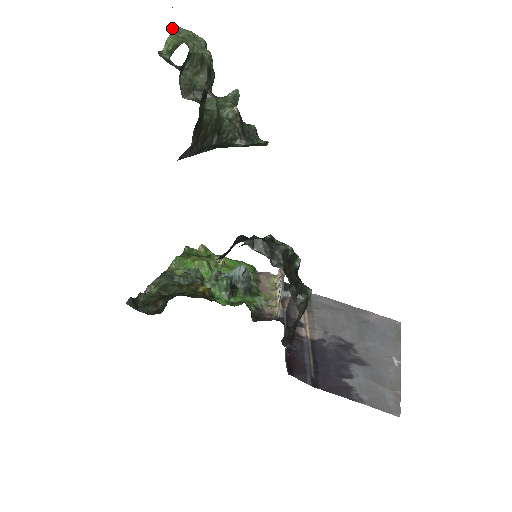
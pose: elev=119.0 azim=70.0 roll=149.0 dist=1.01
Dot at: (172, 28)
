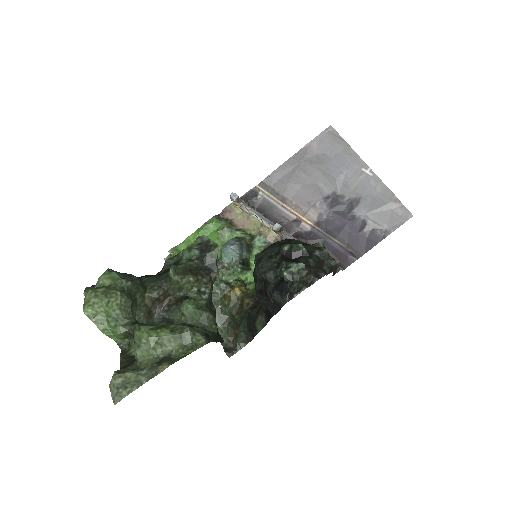
Dot at: (138, 354)
